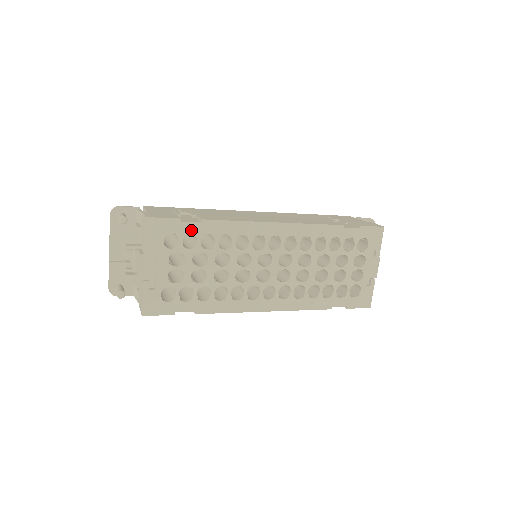
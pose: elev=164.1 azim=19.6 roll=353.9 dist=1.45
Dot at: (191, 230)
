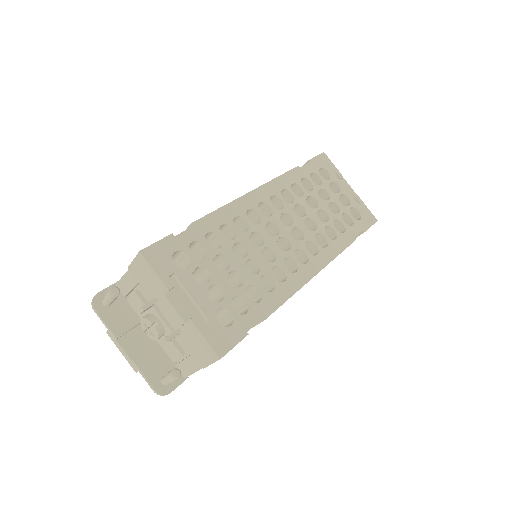
Dot at: (190, 239)
